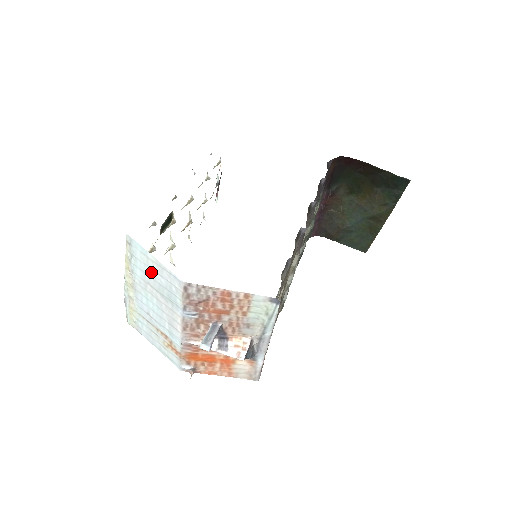
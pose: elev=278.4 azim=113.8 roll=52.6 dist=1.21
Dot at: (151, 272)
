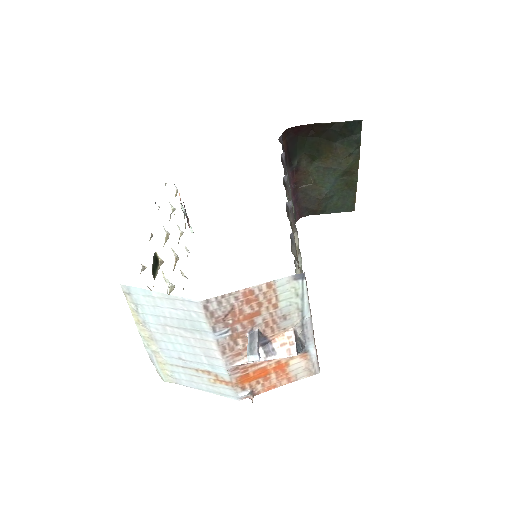
Dot at: (163, 311)
